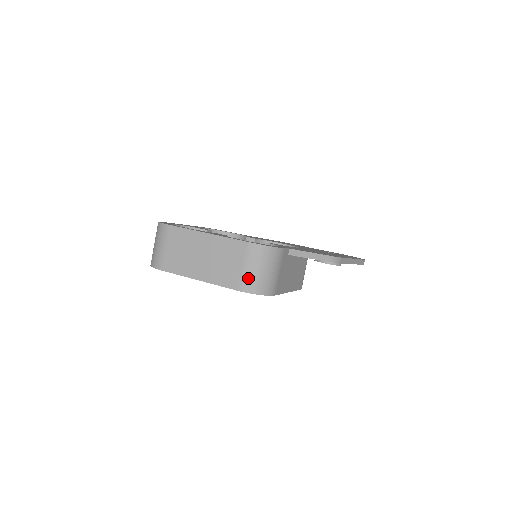
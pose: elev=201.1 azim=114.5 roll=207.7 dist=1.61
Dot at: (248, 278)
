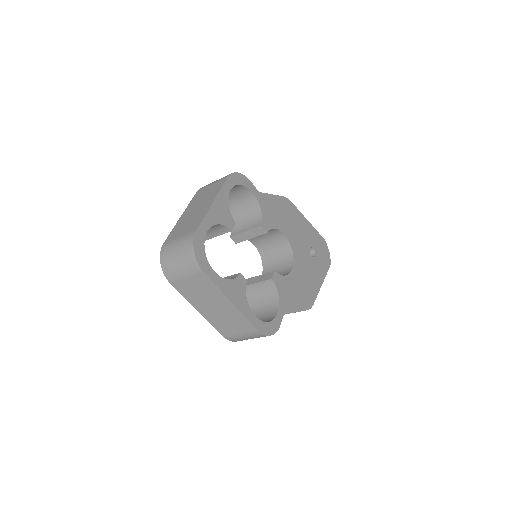
Dot at: (238, 339)
